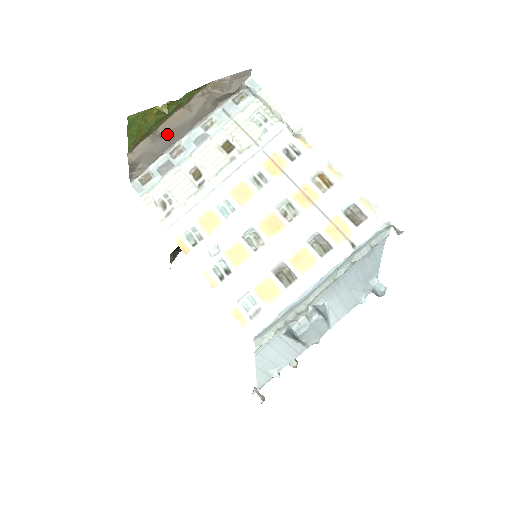
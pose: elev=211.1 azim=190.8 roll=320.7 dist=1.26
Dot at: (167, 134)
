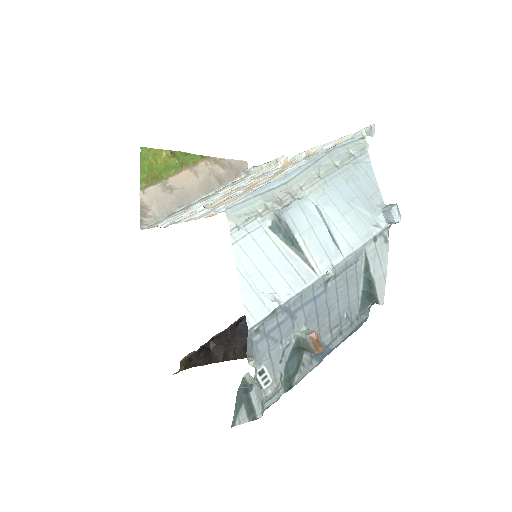
Dot at: (176, 191)
